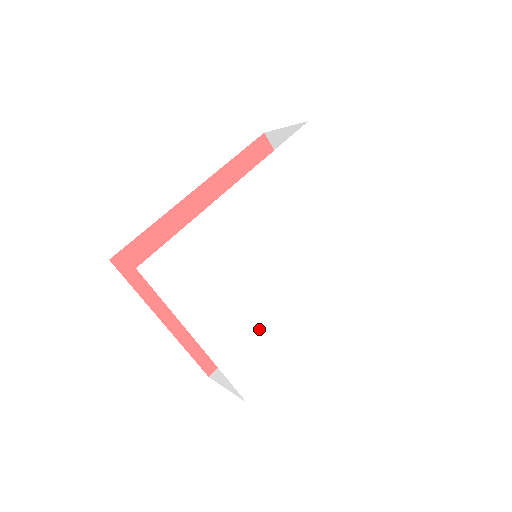
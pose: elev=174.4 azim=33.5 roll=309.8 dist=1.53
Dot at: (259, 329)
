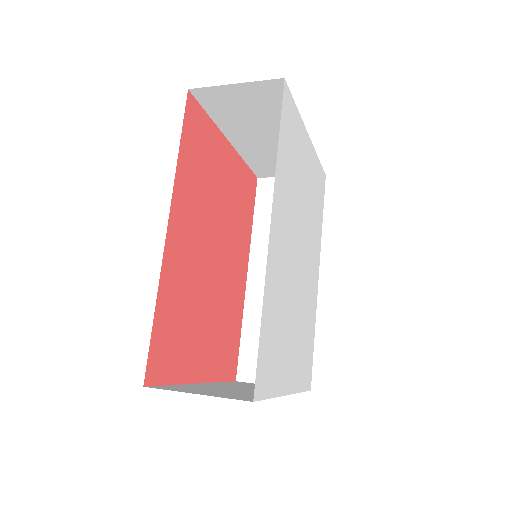
Dot at: (304, 330)
